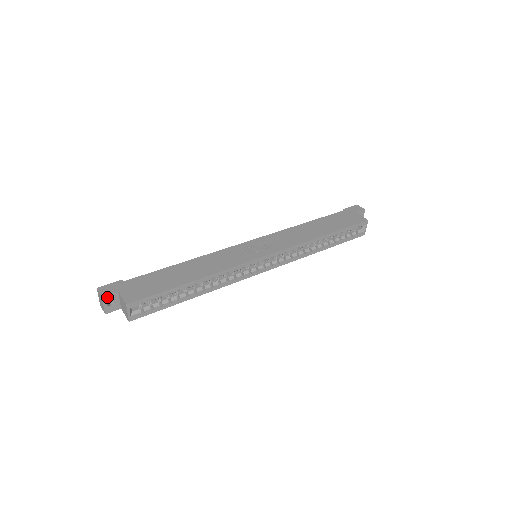
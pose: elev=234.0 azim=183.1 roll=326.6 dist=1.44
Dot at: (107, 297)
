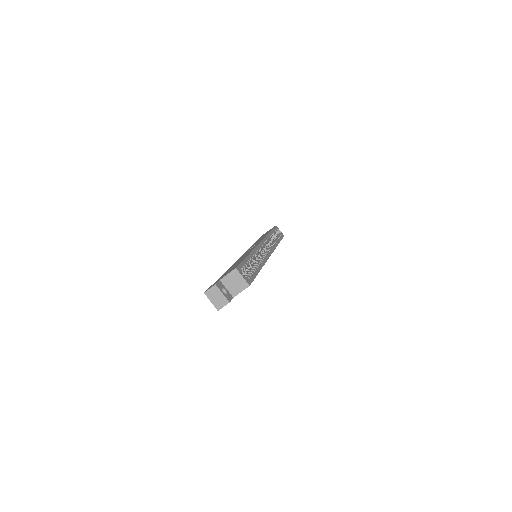
Dot at: (218, 285)
